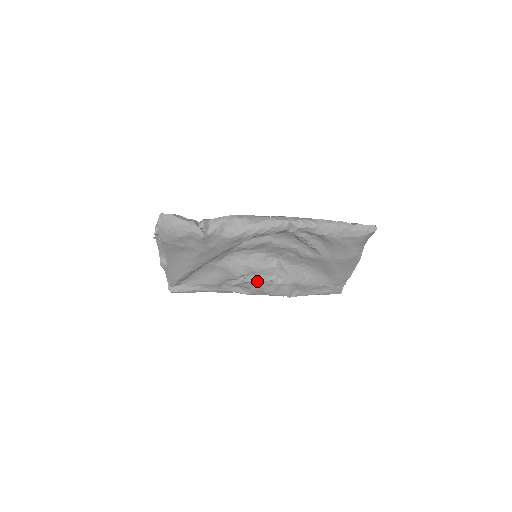
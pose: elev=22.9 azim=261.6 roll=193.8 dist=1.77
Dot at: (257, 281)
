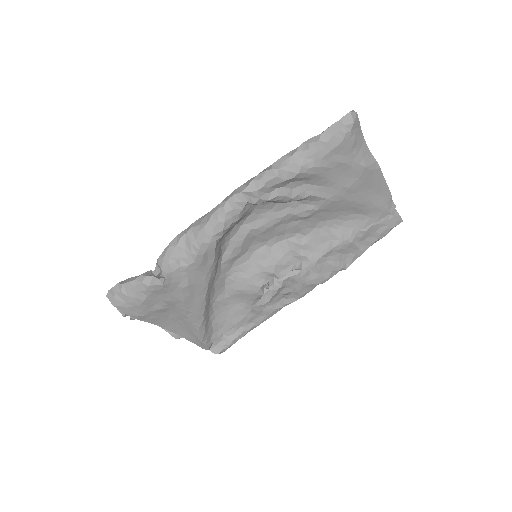
Dot at: (289, 280)
